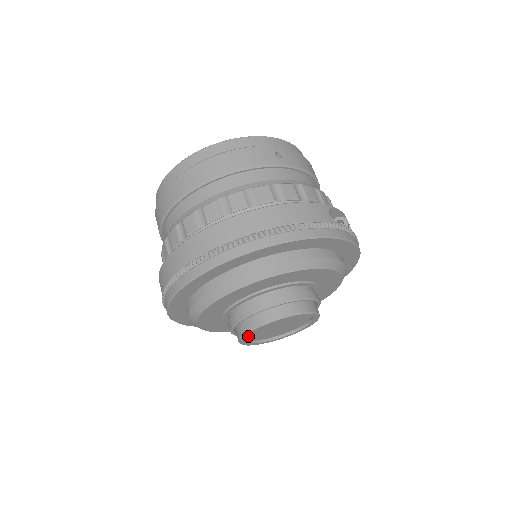
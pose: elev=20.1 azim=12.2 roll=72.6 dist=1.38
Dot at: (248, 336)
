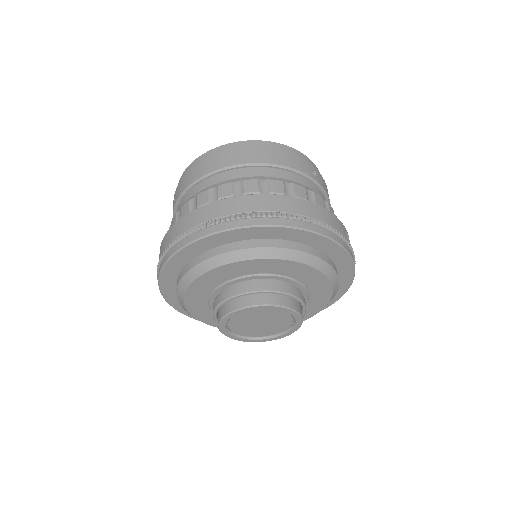
Dot at: (229, 320)
